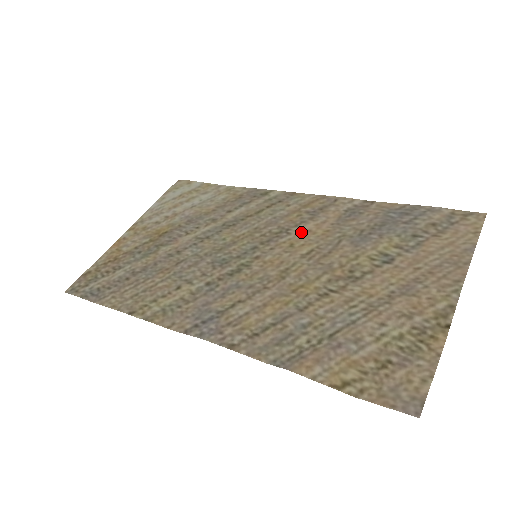
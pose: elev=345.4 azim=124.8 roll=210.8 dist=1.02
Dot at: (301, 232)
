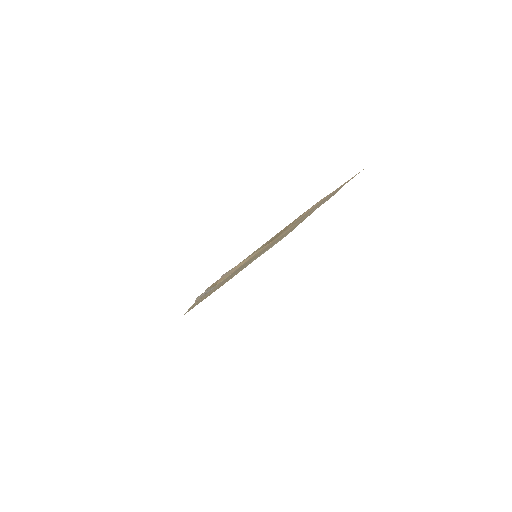
Dot at: (284, 233)
